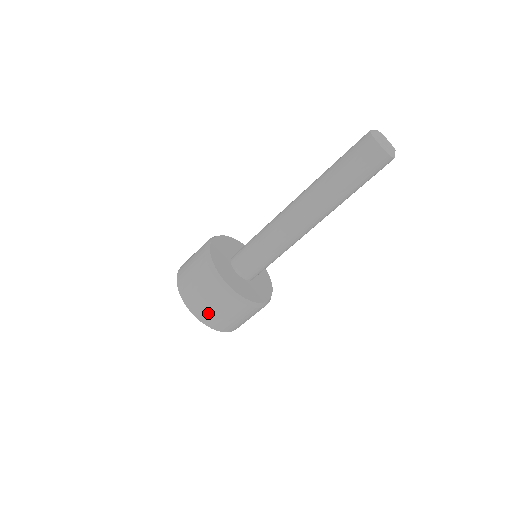
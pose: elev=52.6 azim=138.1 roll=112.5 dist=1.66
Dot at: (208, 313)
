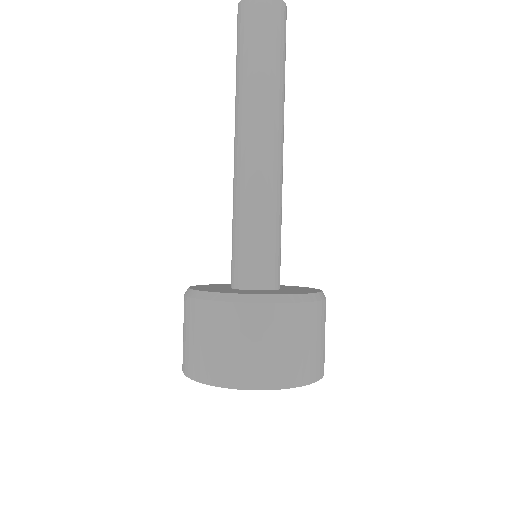
Dot at: (267, 365)
